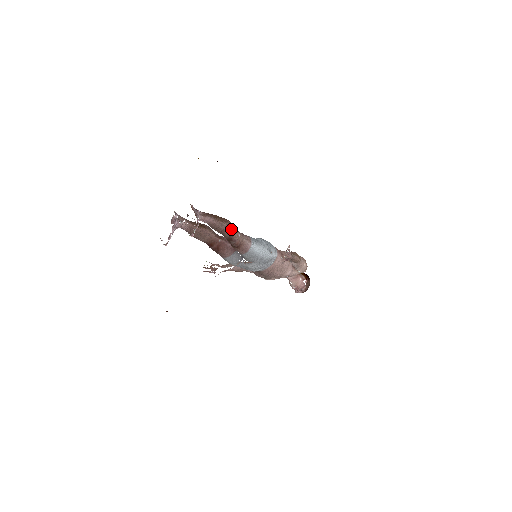
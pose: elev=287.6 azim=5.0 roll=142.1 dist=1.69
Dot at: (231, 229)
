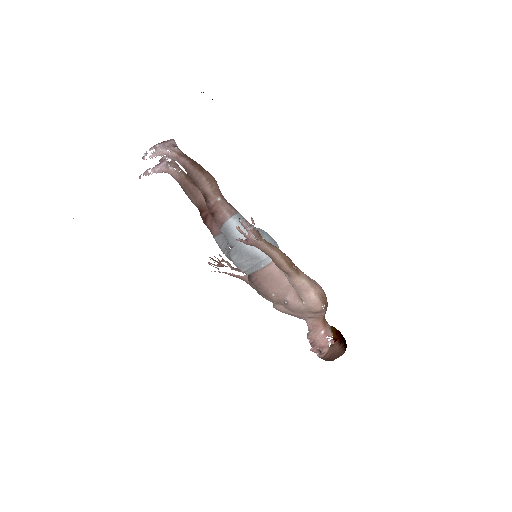
Dot at: (207, 184)
